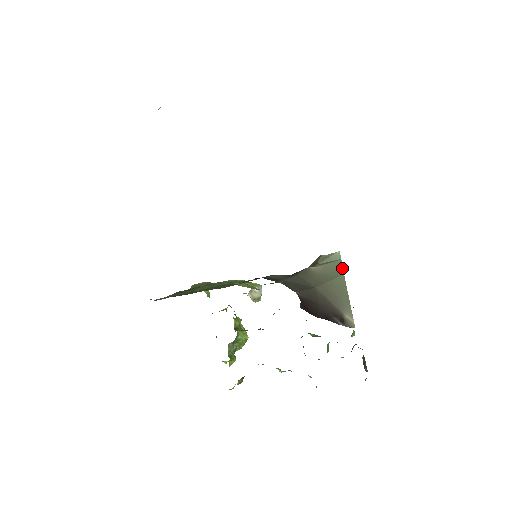
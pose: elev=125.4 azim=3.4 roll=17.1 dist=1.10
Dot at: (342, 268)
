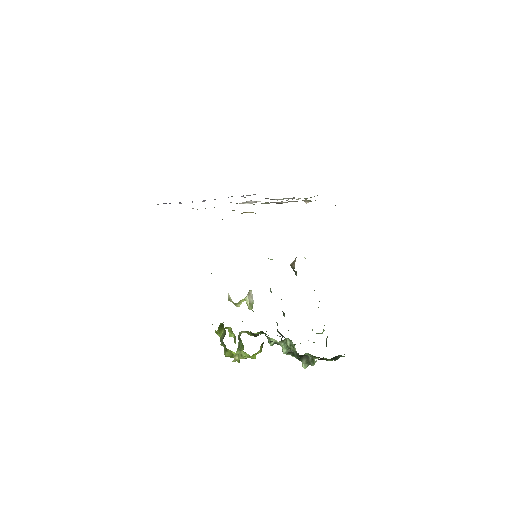
Dot at: occluded
